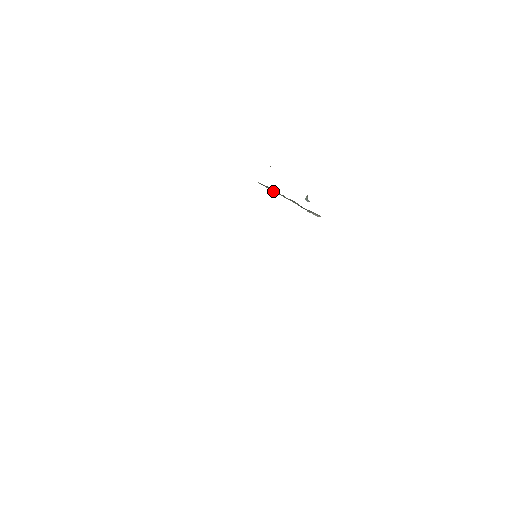
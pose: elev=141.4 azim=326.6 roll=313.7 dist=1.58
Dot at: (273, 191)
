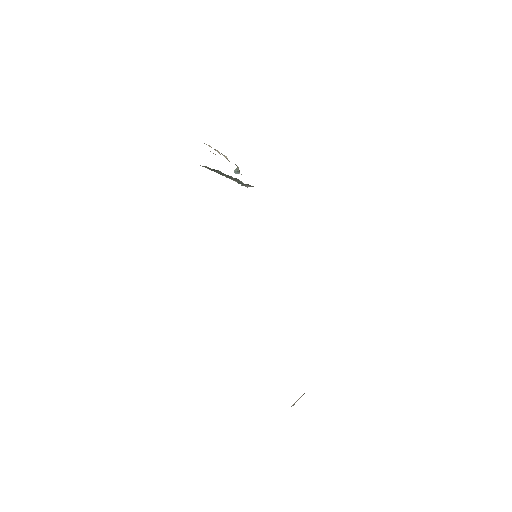
Dot at: occluded
